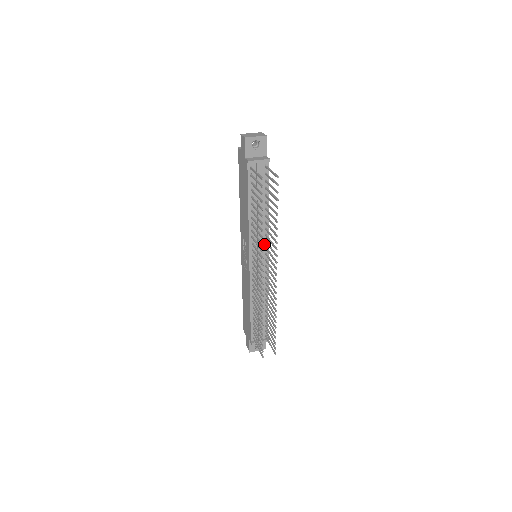
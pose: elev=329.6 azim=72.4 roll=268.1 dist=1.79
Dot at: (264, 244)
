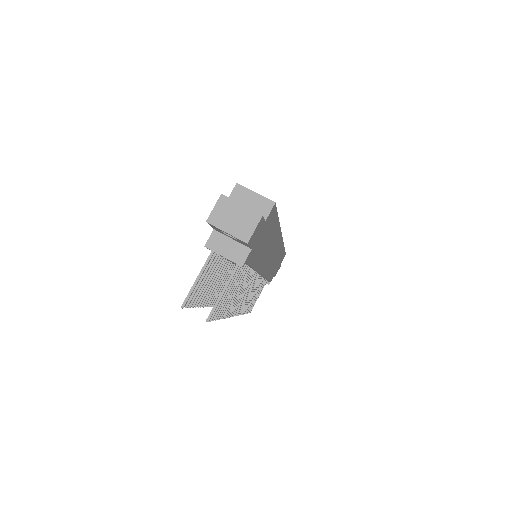
Dot at: occluded
